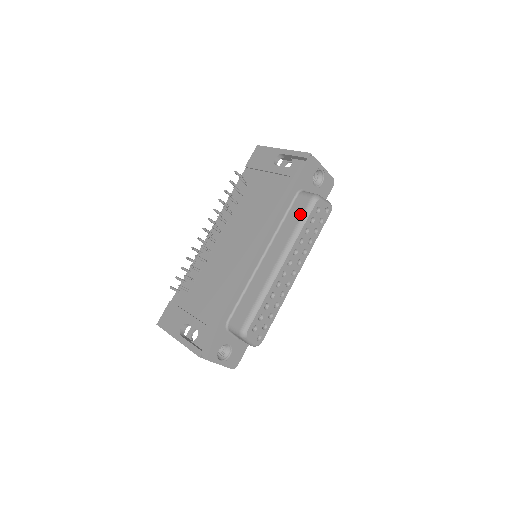
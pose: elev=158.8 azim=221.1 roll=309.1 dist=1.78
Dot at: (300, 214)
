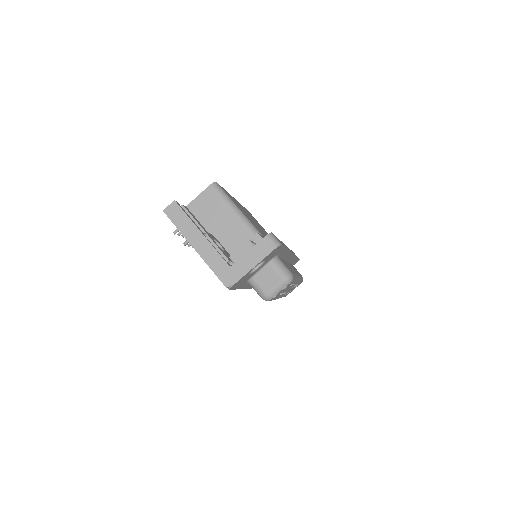
Dot at: occluded
